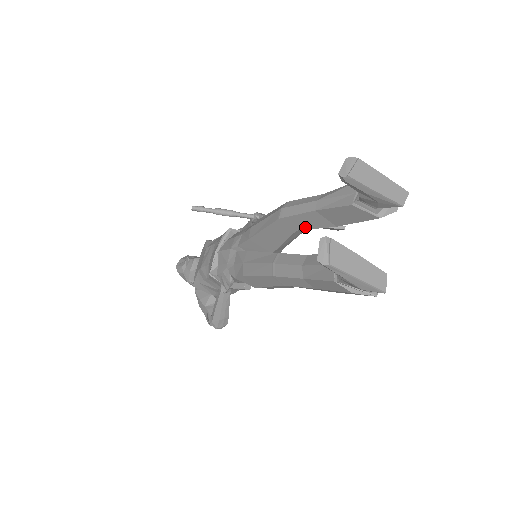
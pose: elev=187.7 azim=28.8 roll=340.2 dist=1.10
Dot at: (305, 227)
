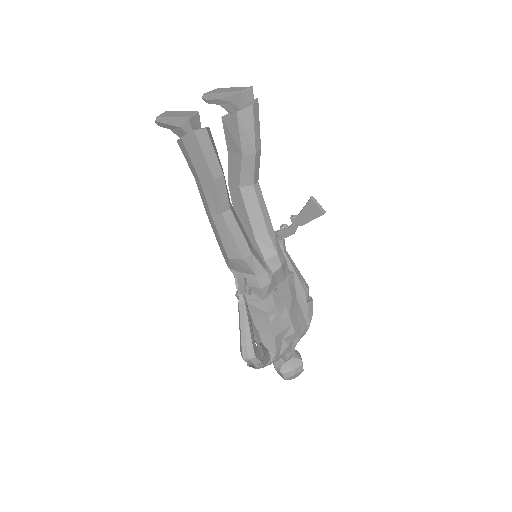
Dot at: (238, 177)
